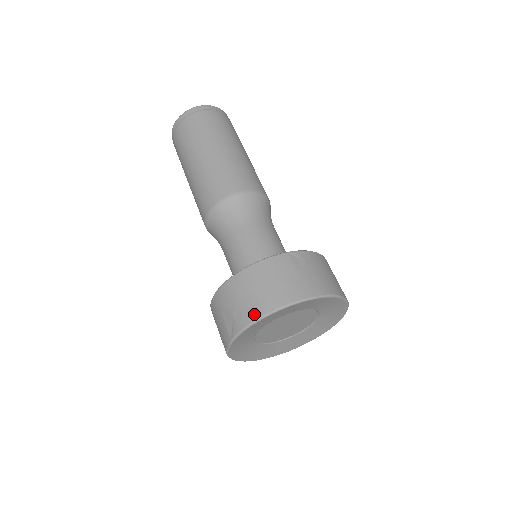
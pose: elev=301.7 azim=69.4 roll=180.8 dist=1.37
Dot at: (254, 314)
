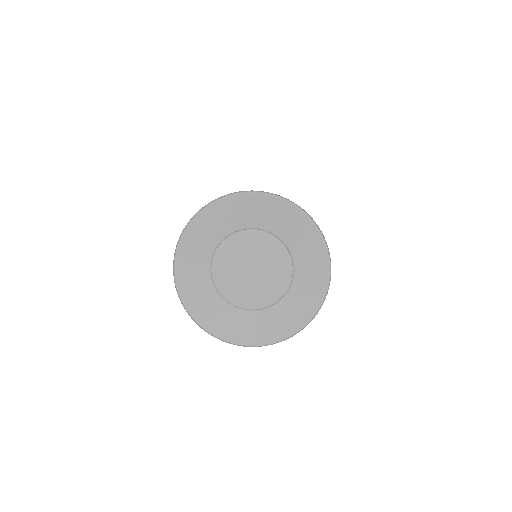
Dot at: (213, 201)
